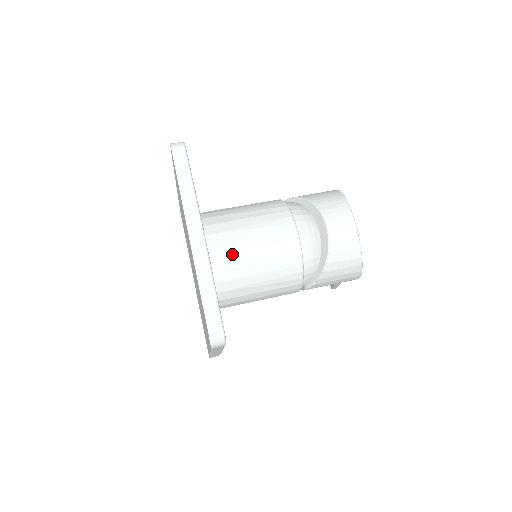
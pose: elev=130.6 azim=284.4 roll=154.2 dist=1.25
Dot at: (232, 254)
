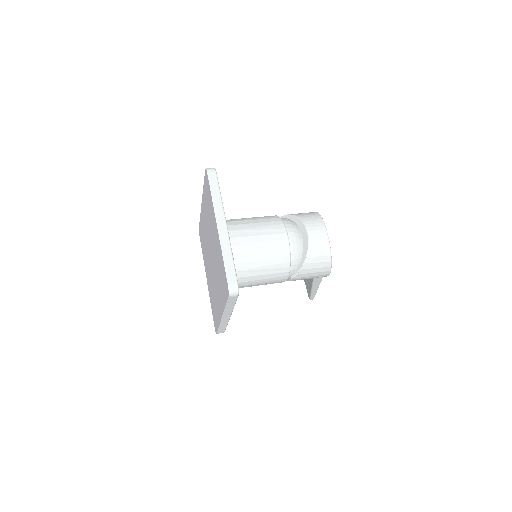
Dot at: (242, 245)
